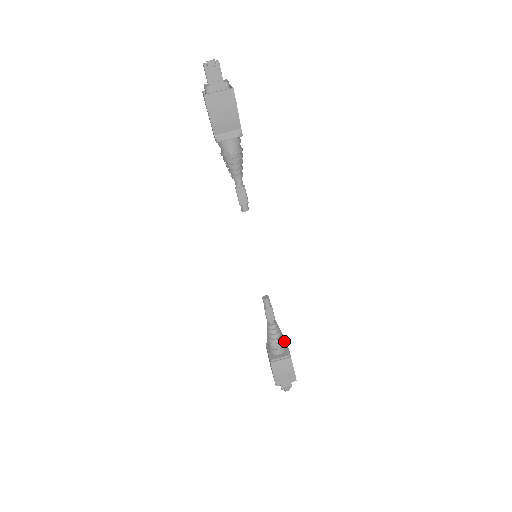
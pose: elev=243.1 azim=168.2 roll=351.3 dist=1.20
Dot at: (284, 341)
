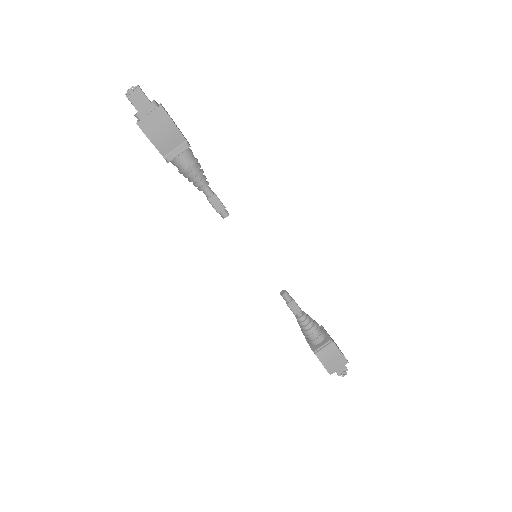
Dot at: (320, 328)
